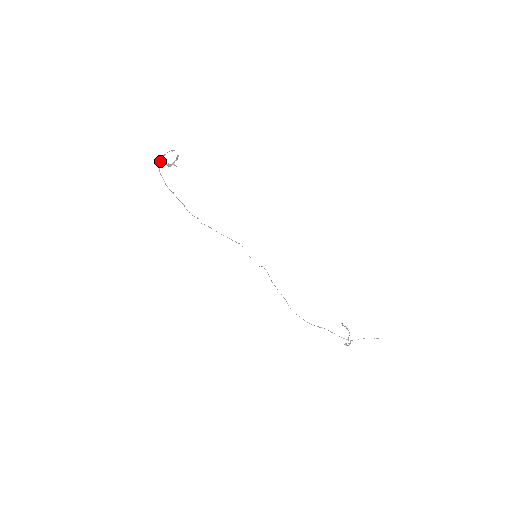
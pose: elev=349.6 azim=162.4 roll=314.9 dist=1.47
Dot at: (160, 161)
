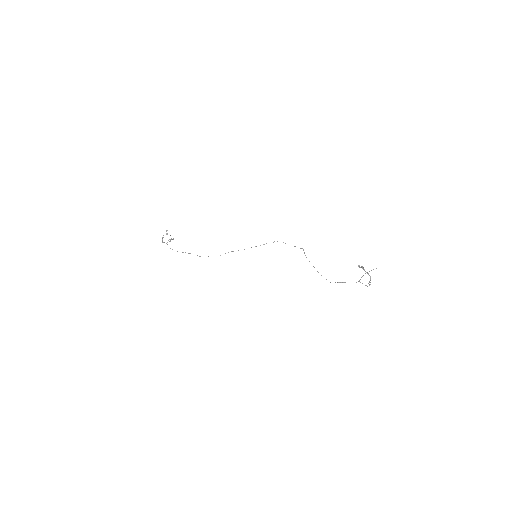
Dot at: occluded
